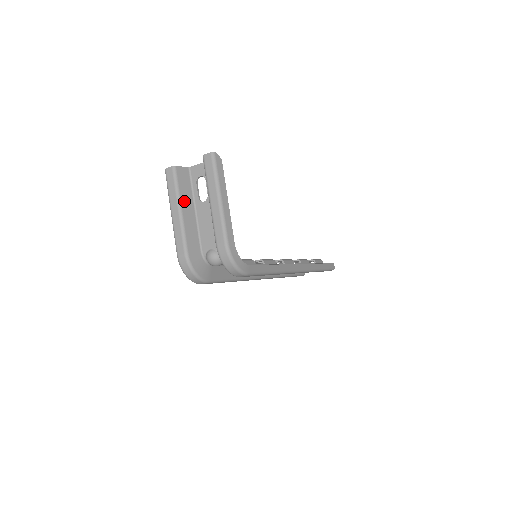
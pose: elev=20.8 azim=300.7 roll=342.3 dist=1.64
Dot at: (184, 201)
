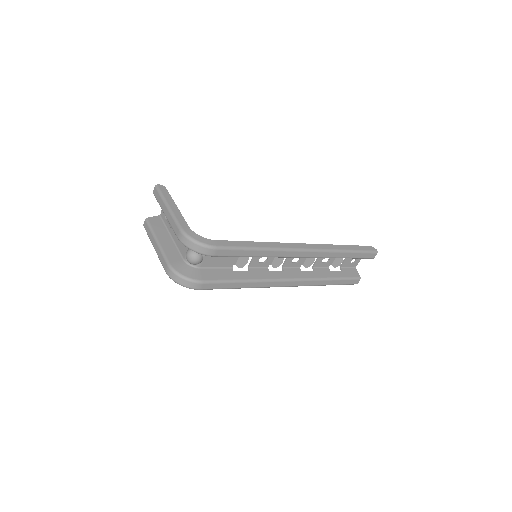
Dot at: (159, 235)
